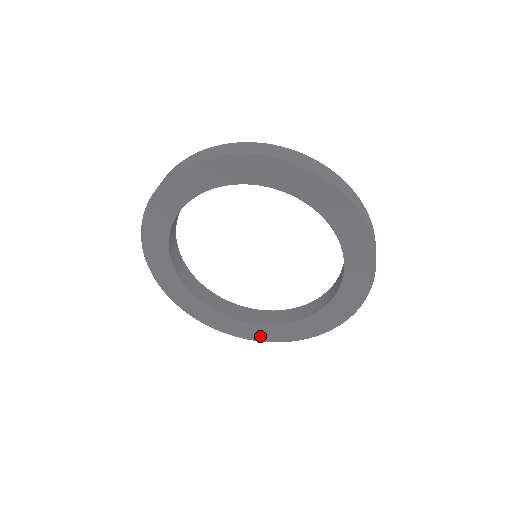
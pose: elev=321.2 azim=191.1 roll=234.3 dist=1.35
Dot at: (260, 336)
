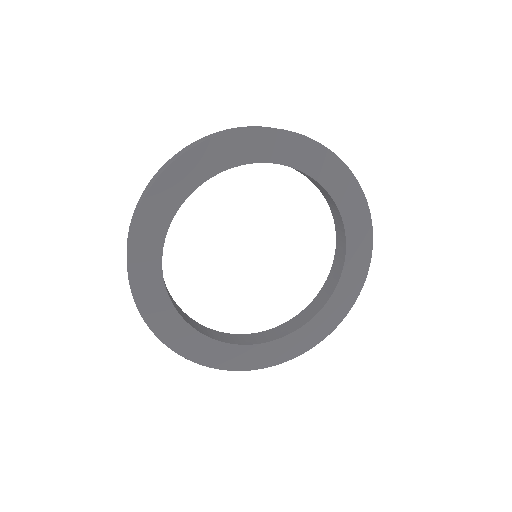
Dot at: (229, 362)
